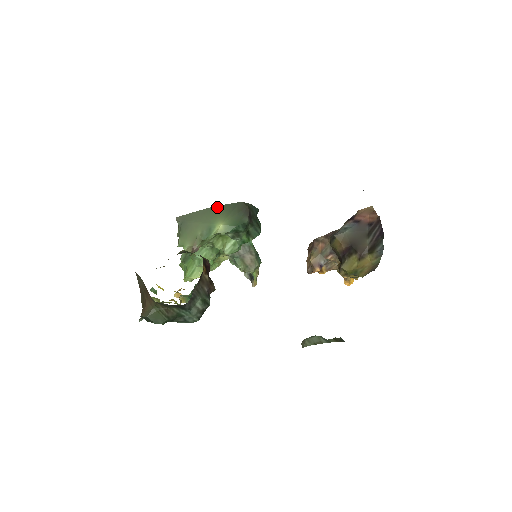
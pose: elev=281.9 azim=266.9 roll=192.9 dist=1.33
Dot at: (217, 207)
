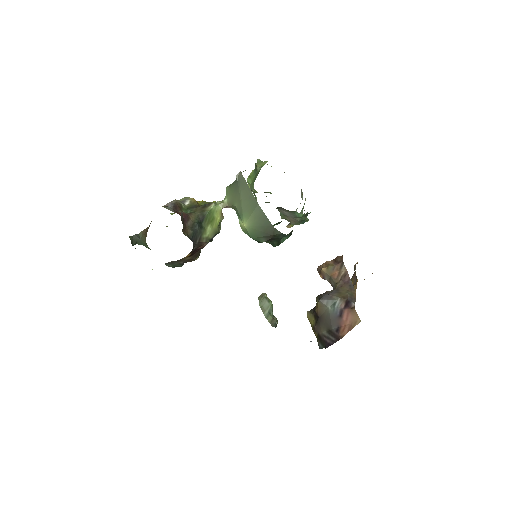
Dot at: (259, 208)
